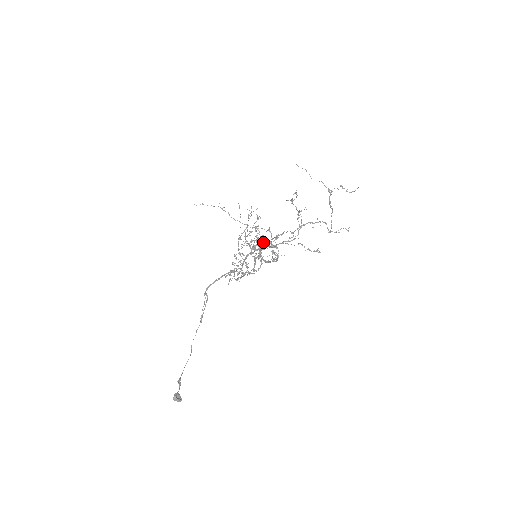
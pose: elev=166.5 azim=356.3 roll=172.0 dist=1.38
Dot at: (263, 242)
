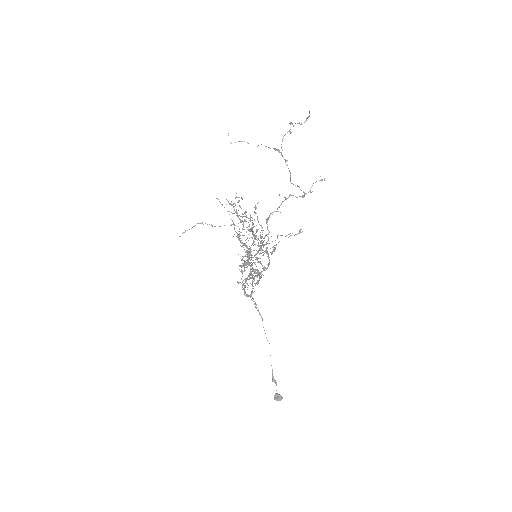
Dot at: occluded
